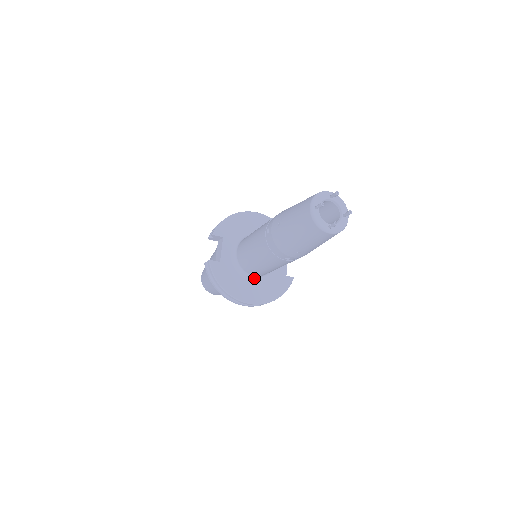
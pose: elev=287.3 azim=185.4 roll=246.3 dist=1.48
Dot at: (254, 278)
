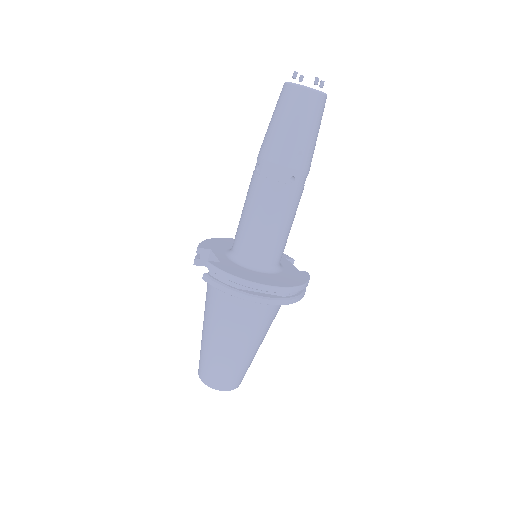
Dot at: (267, 271)
